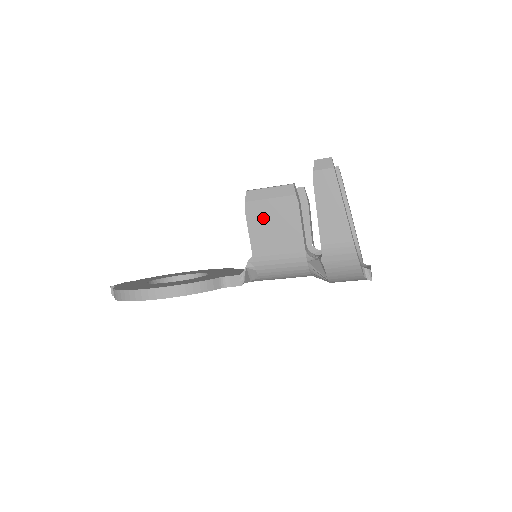
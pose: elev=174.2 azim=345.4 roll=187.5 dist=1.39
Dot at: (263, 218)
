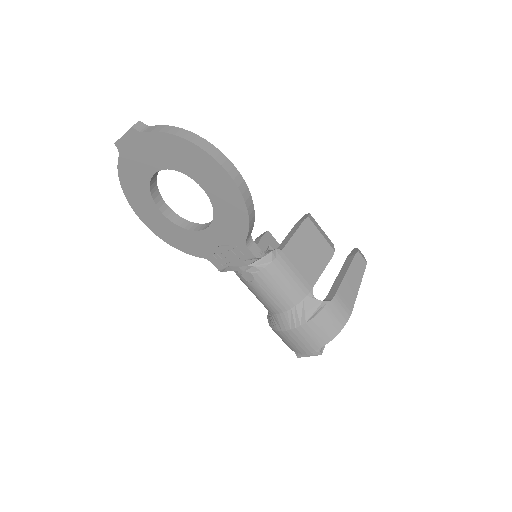
Dot at: (309, 238)
